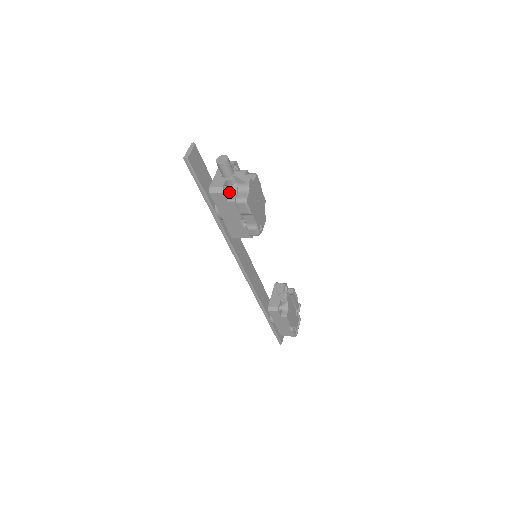
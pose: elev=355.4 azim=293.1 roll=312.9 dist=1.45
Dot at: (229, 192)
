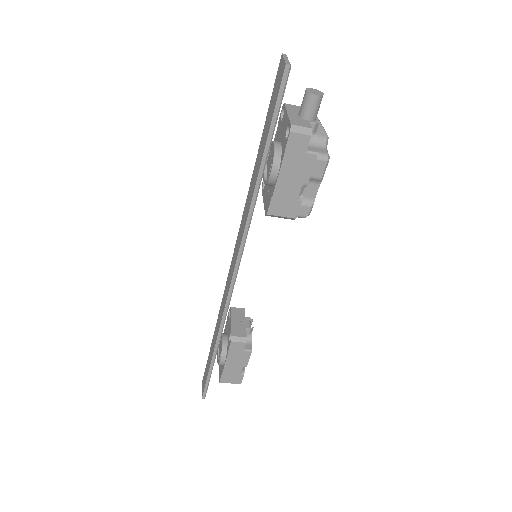
Dot at: occluded
